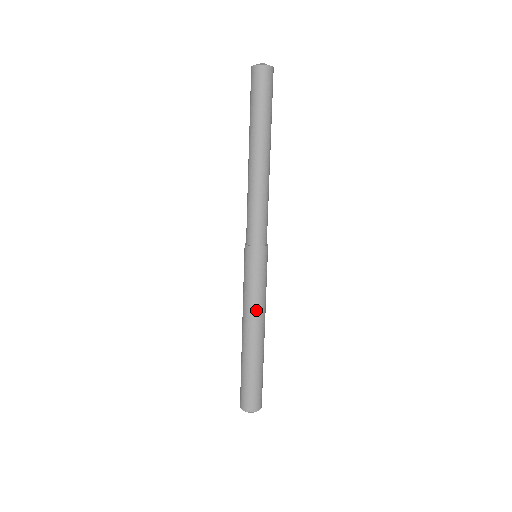
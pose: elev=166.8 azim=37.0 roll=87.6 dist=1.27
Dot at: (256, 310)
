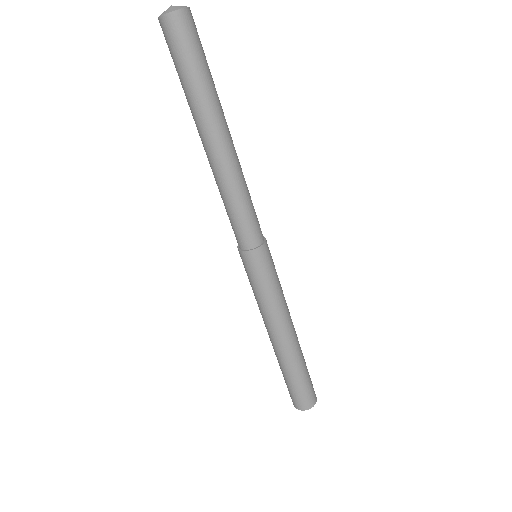
Dot at: (267, 317)
